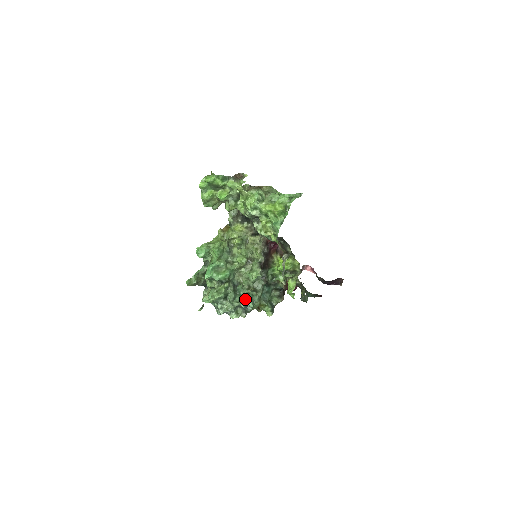
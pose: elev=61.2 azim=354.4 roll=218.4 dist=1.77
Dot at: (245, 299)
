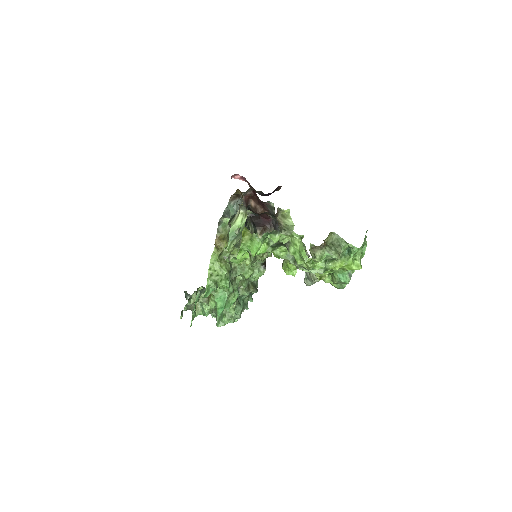
Dot at: (245, 299)
